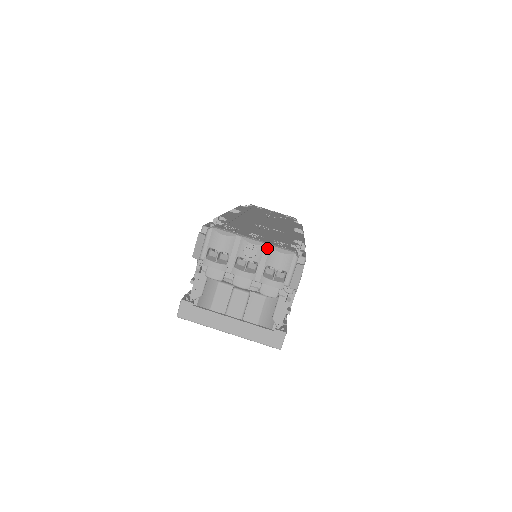
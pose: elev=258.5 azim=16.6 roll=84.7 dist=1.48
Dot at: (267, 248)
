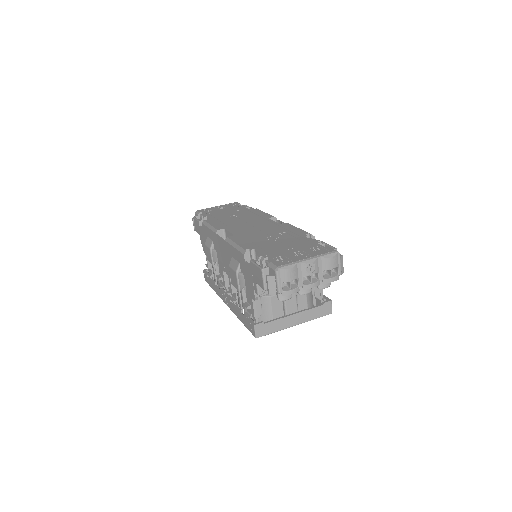
Dot at: (320, 260)
